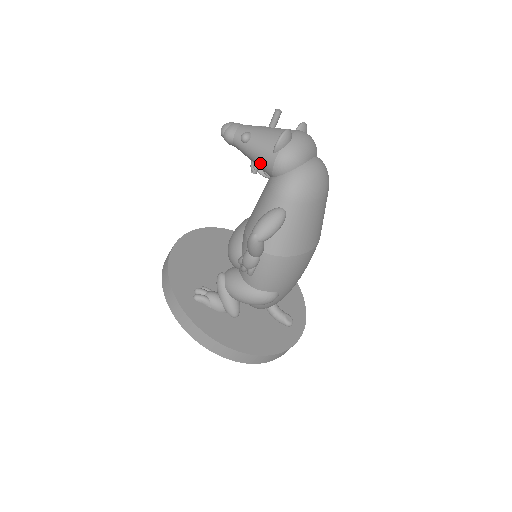
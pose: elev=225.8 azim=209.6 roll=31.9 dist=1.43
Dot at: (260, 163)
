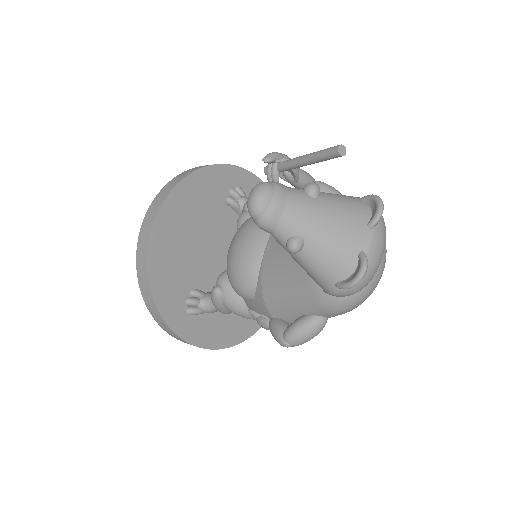
Dot at: (309, 275)
